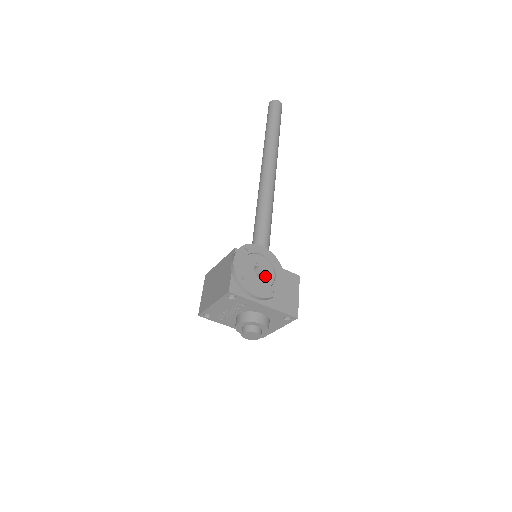
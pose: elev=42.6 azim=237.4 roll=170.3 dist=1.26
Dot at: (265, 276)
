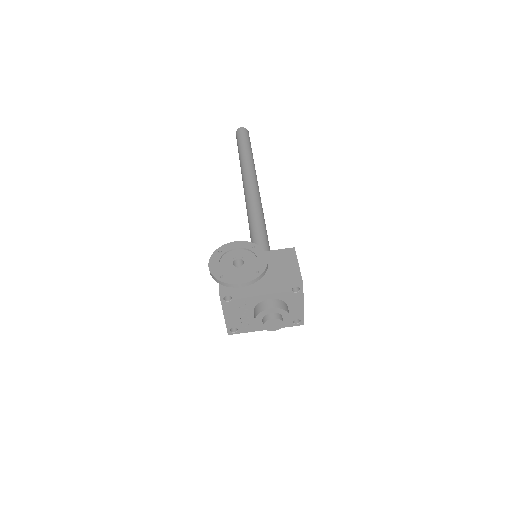
Dot at: (246, 264)
